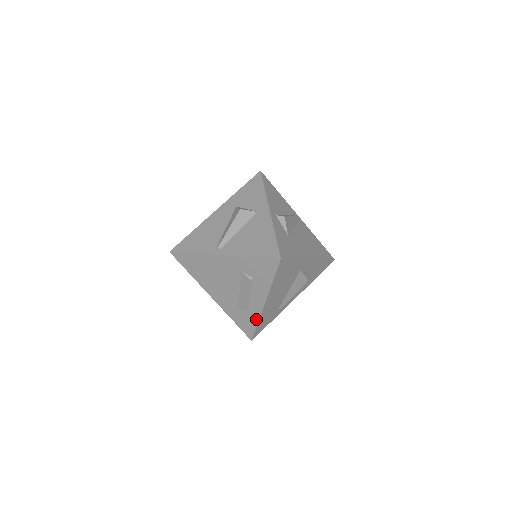
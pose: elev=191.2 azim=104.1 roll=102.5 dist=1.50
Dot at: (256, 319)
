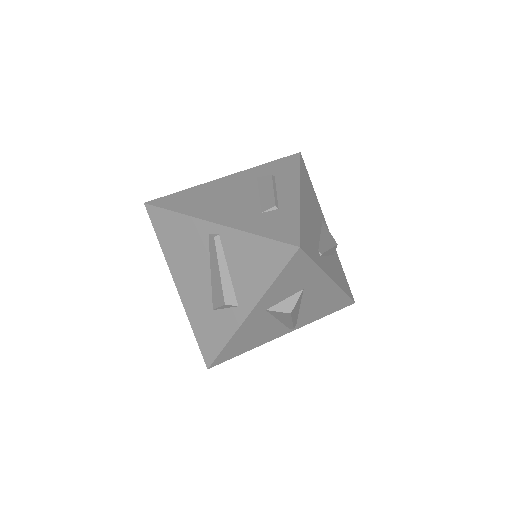
Dot at: (295, 213)
